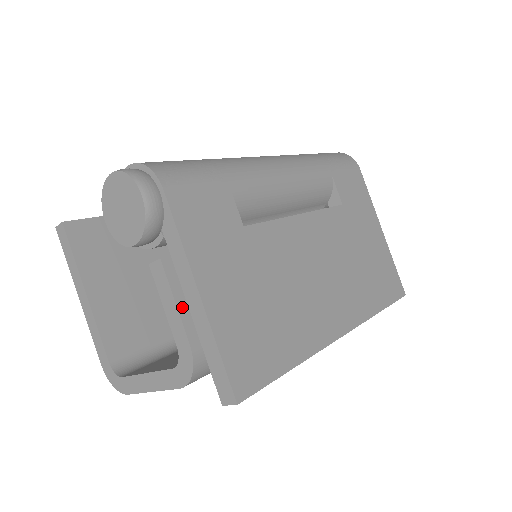
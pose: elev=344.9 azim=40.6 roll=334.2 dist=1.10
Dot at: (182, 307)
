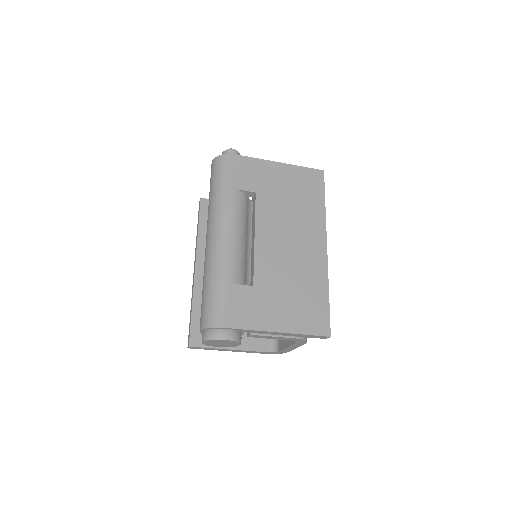
Dot at: occluded
